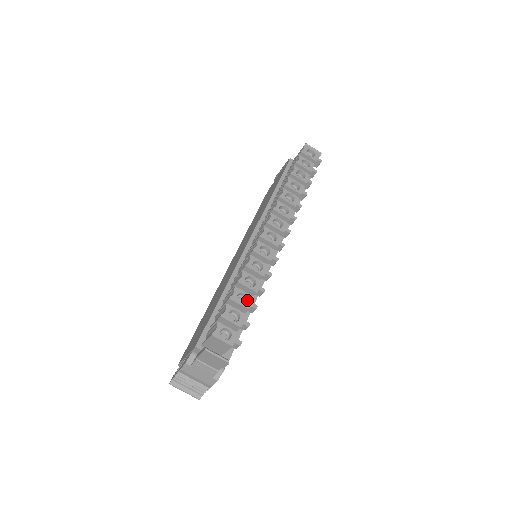
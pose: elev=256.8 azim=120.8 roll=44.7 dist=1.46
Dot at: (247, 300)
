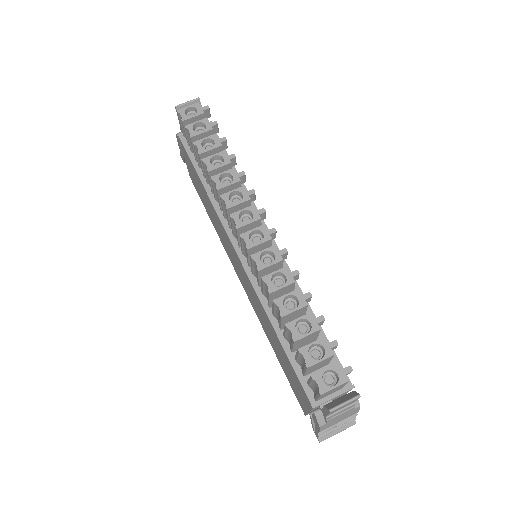
Dot at: (308, 322)
